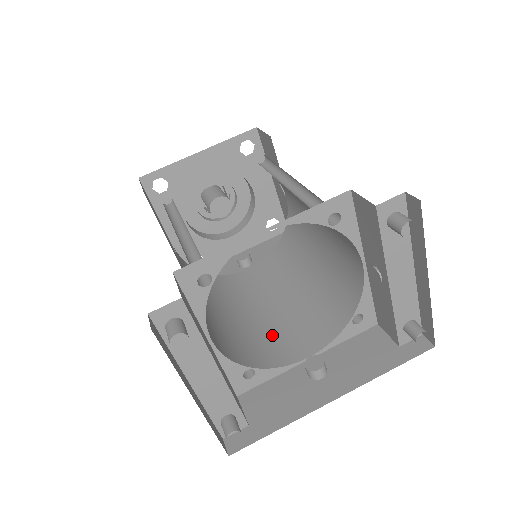
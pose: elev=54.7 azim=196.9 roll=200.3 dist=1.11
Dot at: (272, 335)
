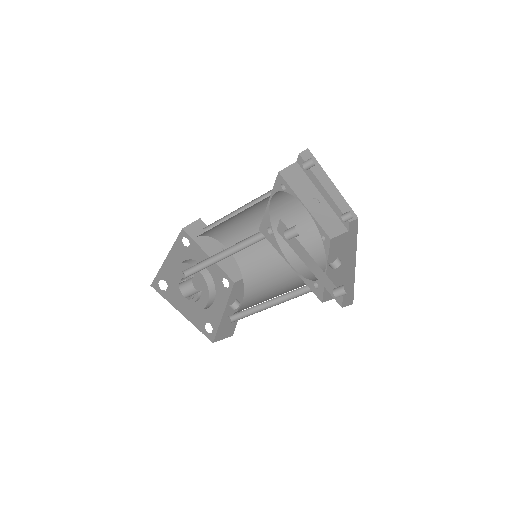
Dot at: (299, 284)
